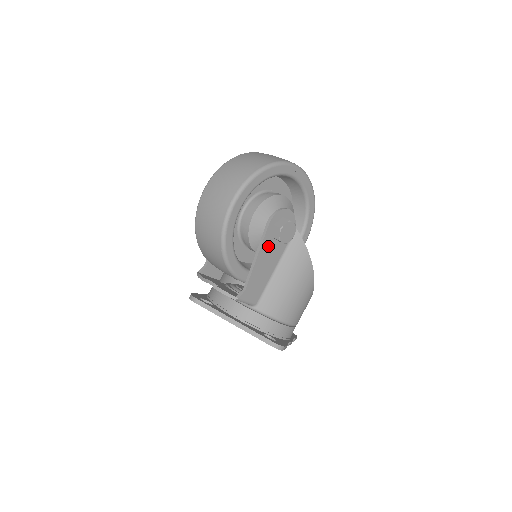
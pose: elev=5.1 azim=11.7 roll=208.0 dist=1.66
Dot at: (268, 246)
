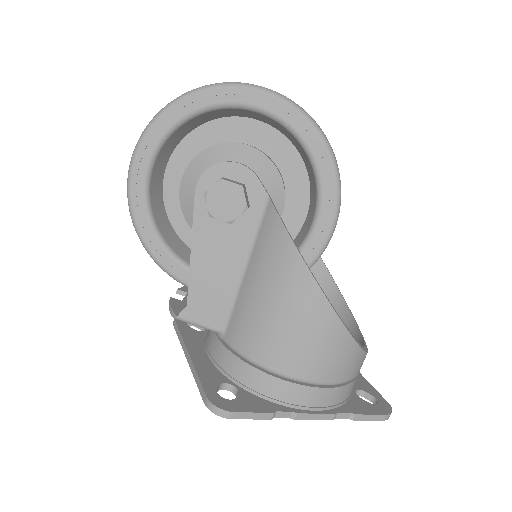
Dot at: (210, 230)
